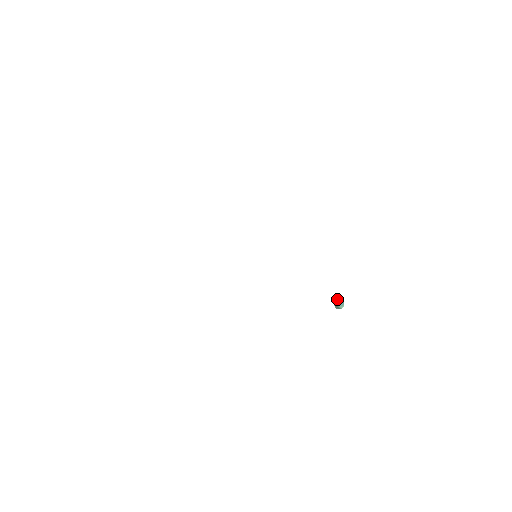
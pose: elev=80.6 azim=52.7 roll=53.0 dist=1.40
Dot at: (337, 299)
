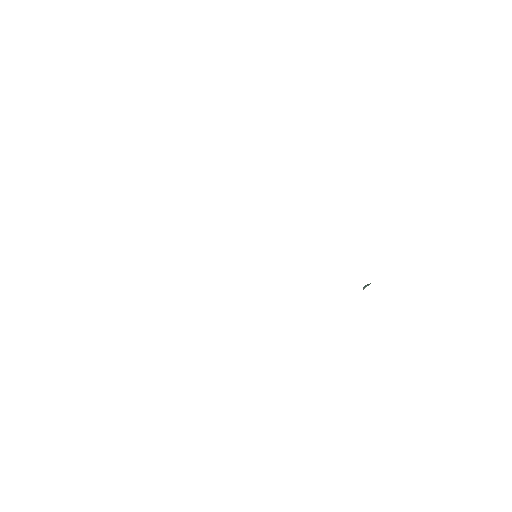
Dot at: (363, 288)
